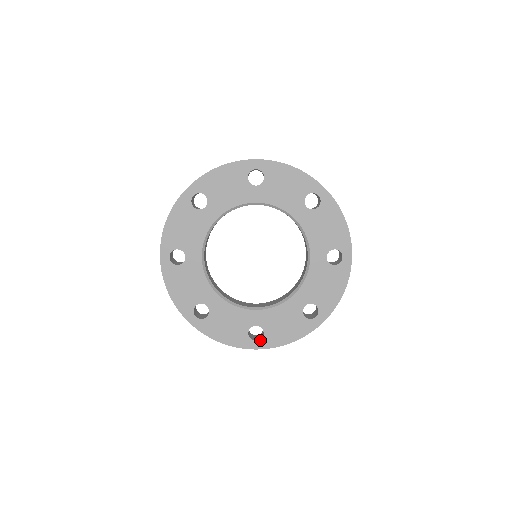
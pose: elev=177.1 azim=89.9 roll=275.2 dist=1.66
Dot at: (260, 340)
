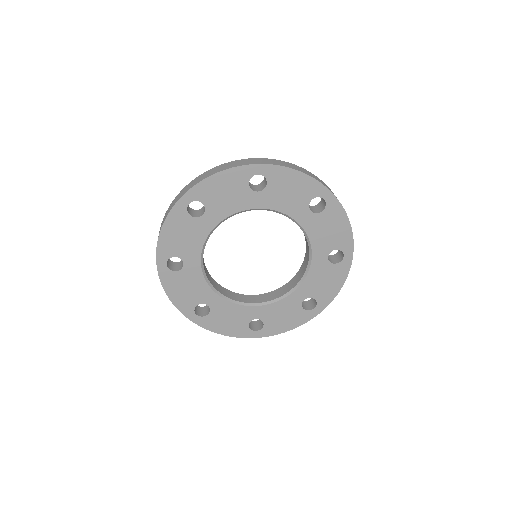
Dot at: (260, 330)
